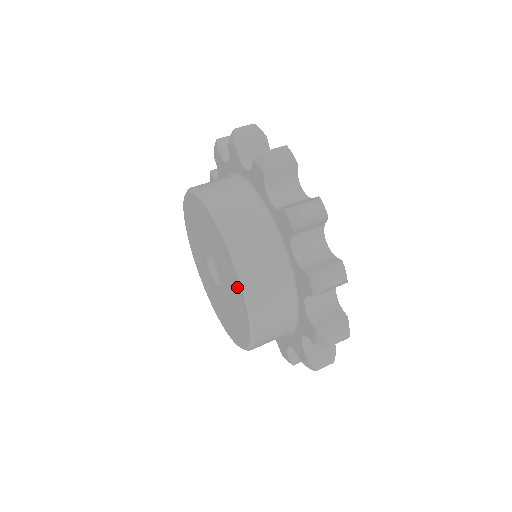
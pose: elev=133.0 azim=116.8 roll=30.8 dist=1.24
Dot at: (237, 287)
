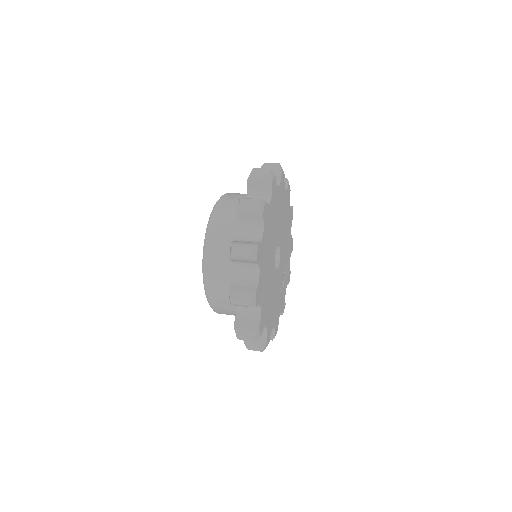
Dot at: occluded
